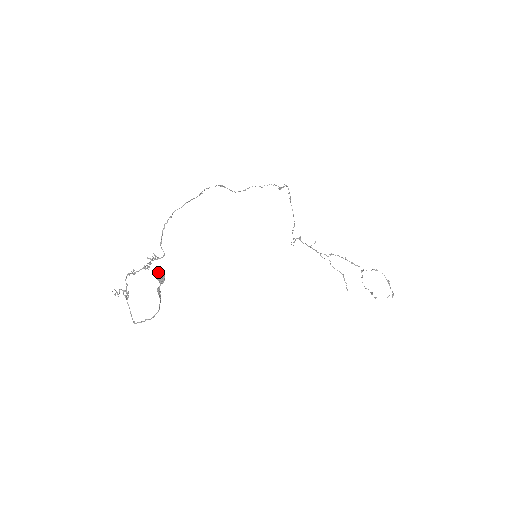
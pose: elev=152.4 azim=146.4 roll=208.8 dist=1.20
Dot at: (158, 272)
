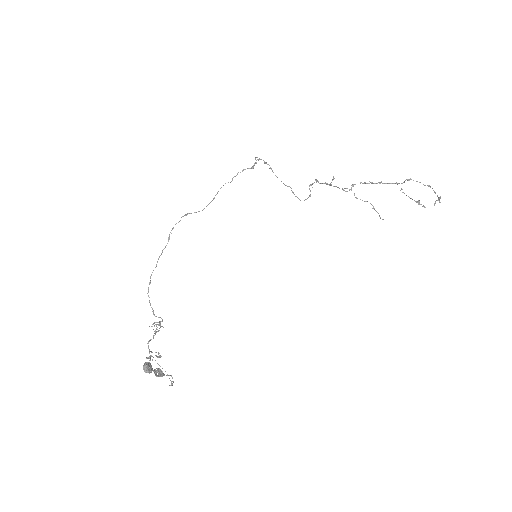
Dot at: (143, 365)
